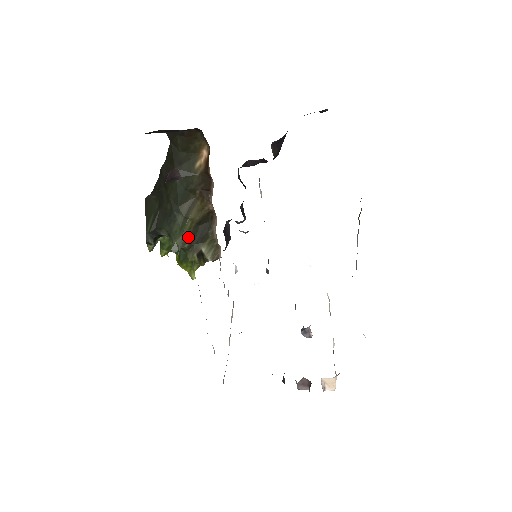
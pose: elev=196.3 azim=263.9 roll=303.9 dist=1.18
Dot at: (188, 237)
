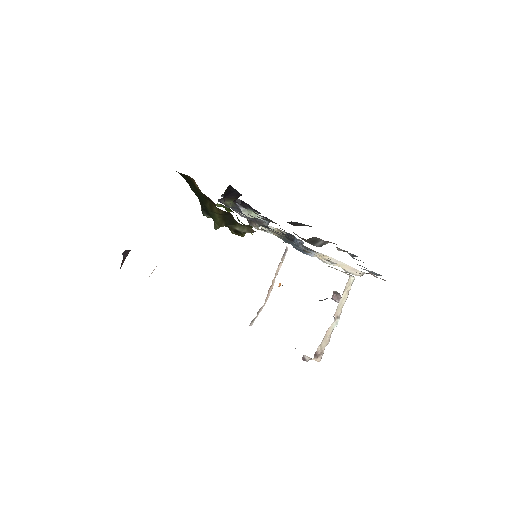
Dot at: (222, 221)
